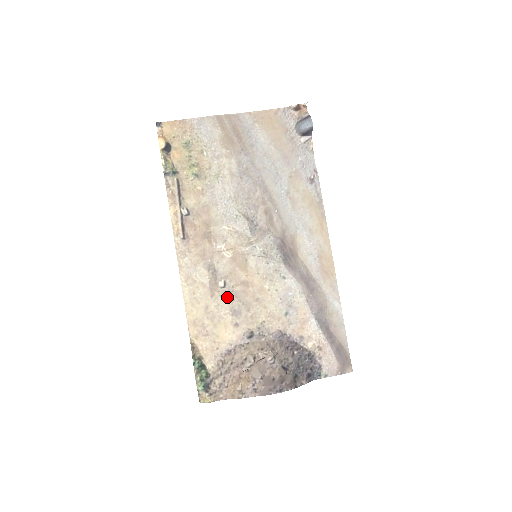
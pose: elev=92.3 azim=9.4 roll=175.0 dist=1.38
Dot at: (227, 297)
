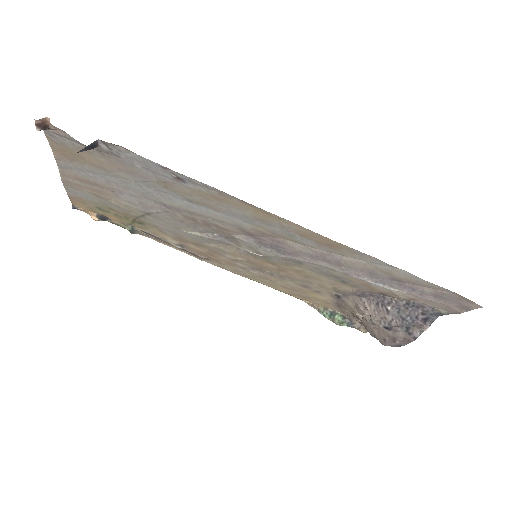
Dot at: (285, 280)
